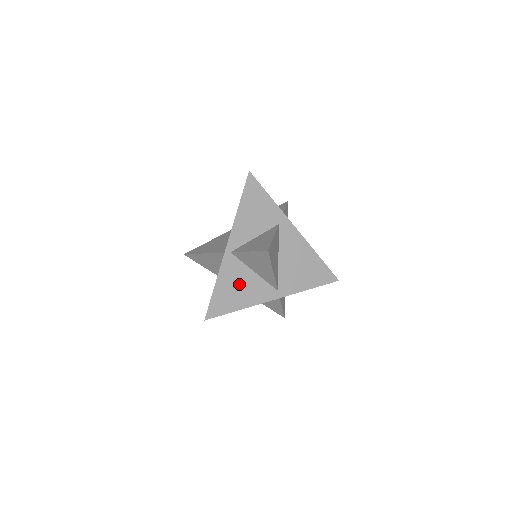
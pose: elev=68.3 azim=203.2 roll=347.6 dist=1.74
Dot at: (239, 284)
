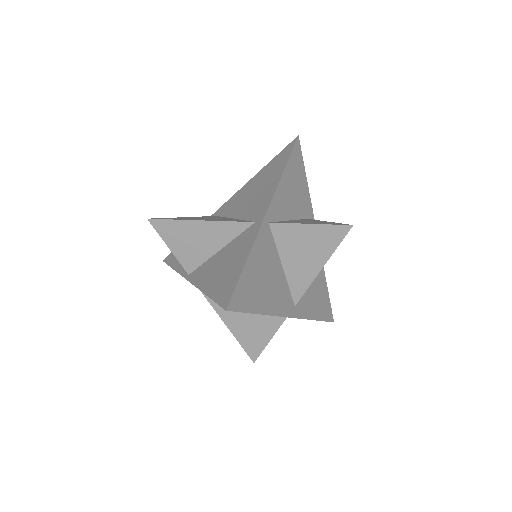
Dot at: (267, 274)
